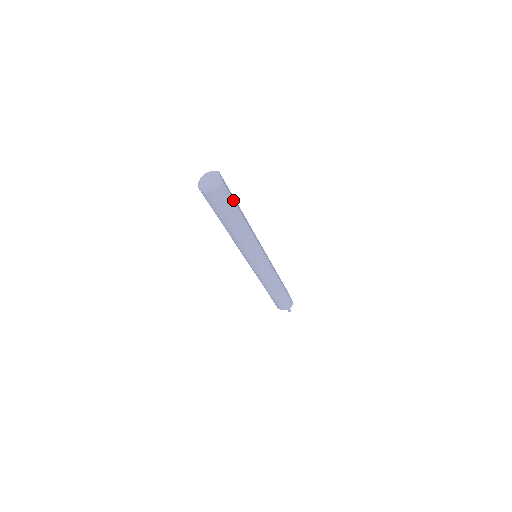
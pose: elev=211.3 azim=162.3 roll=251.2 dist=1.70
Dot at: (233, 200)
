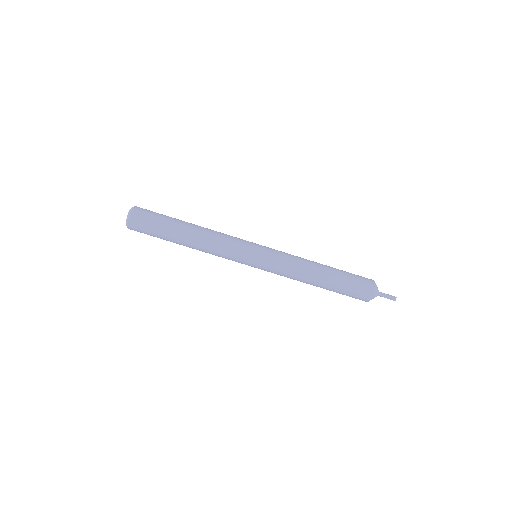
Dot at: occluded
